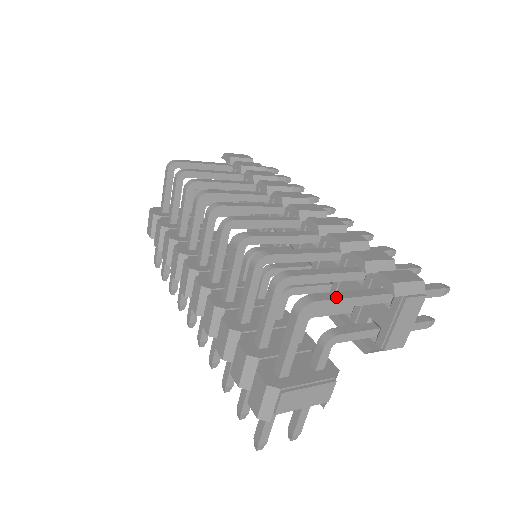
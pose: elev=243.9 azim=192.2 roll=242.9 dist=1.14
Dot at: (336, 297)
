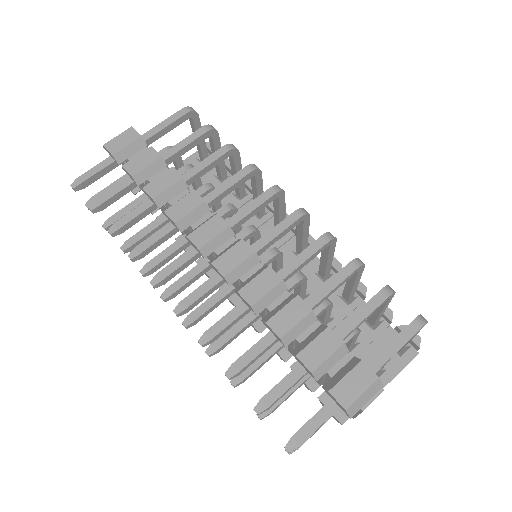
Dot at: occluded
